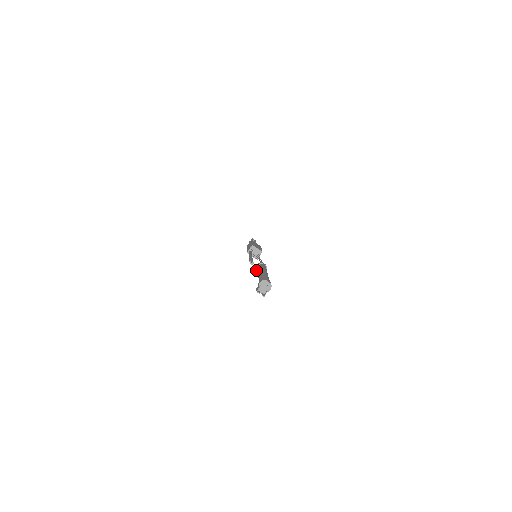
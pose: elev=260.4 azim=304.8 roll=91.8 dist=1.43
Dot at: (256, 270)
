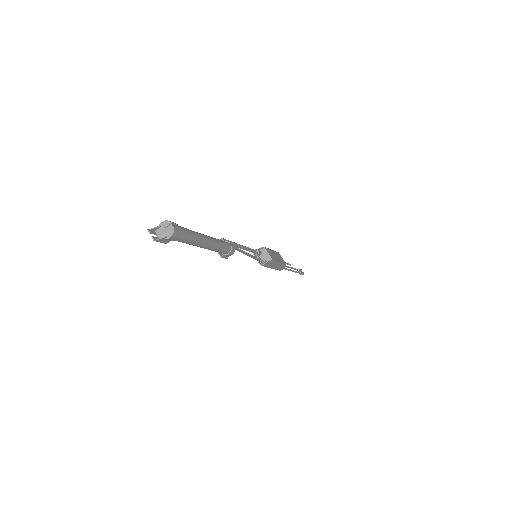
Dot at: occluded
